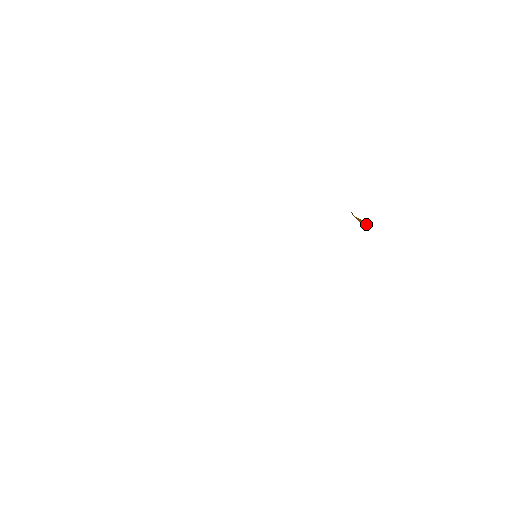
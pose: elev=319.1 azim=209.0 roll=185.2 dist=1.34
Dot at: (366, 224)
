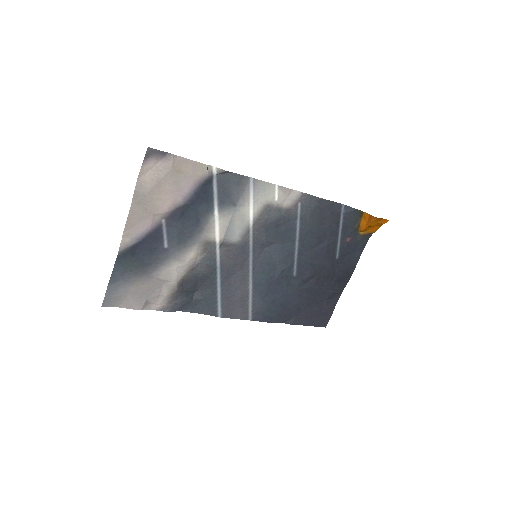
Dot at: (364, 215)
